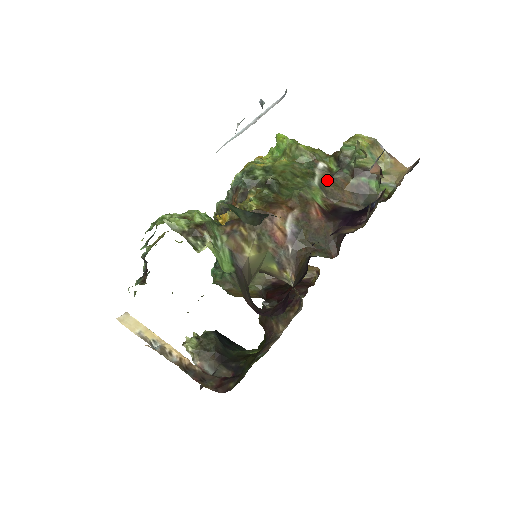
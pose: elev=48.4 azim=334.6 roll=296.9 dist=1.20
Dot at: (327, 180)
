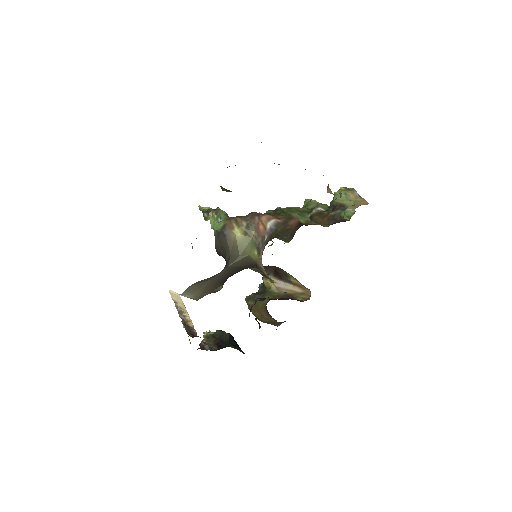
Dot at: (317, 214)
